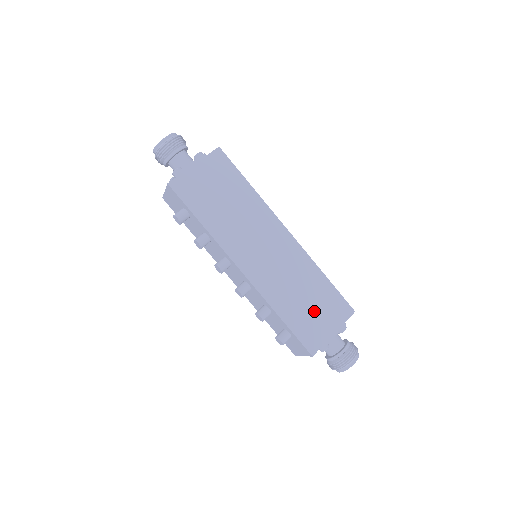
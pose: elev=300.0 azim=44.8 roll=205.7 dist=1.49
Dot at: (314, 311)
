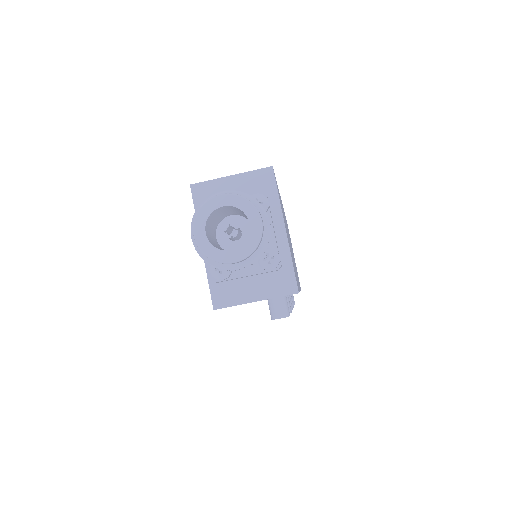
Dot at: occluded
